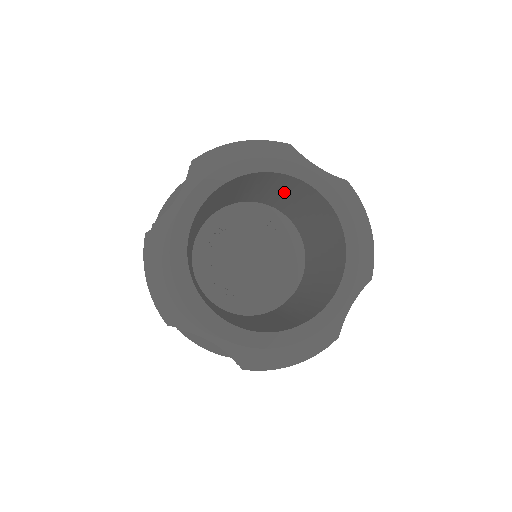
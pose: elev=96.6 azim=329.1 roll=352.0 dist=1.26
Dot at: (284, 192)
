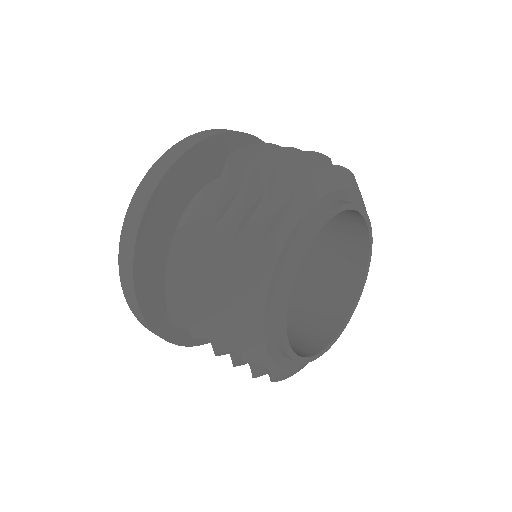
Dot at: occluded
